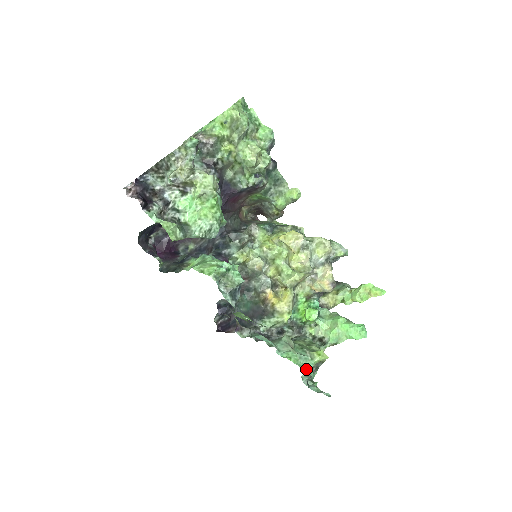
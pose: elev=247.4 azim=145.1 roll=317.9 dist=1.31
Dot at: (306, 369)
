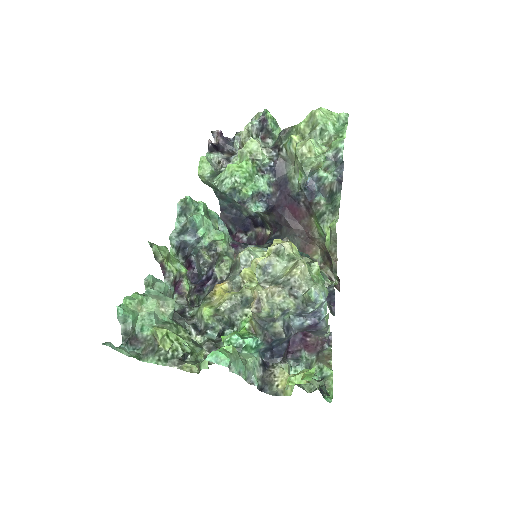
Dot at: (130, 310)
